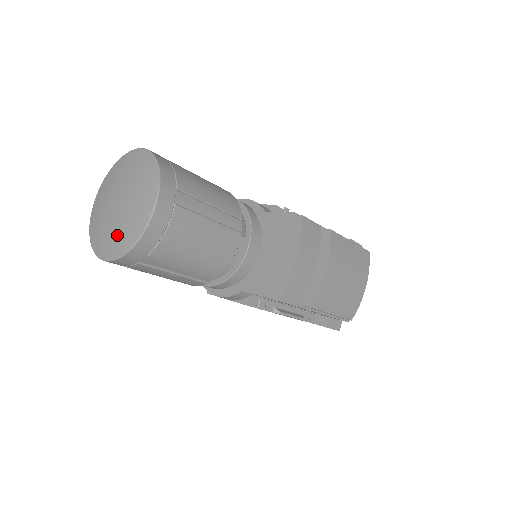
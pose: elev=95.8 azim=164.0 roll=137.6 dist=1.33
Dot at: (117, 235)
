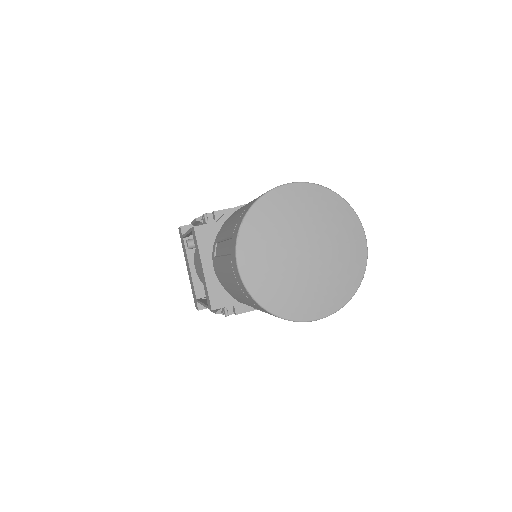
Dot at: (333, 284)
